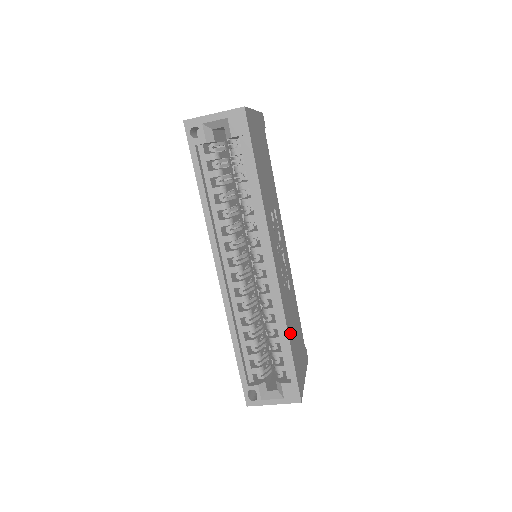
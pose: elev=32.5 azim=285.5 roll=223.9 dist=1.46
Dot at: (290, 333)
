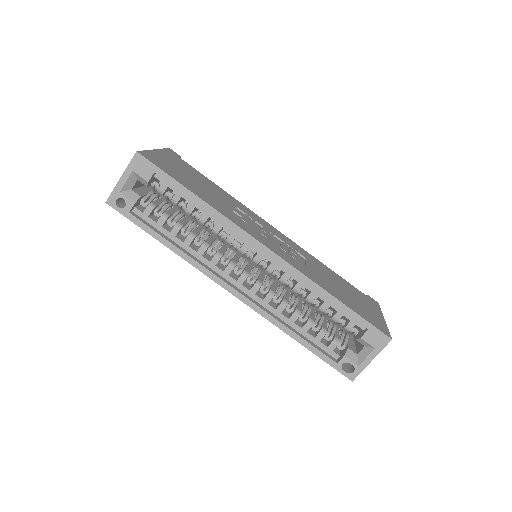
Dot at: (331, 291)
